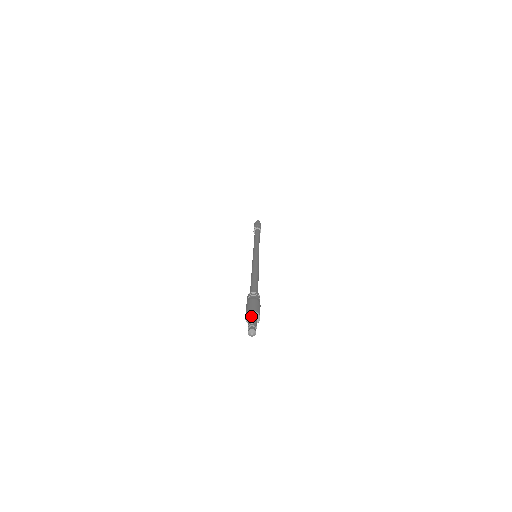
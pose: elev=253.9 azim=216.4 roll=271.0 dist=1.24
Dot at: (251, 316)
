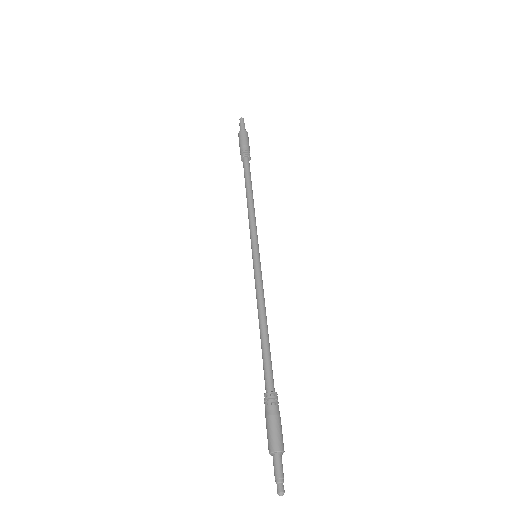
Dot at: (273, 460)
